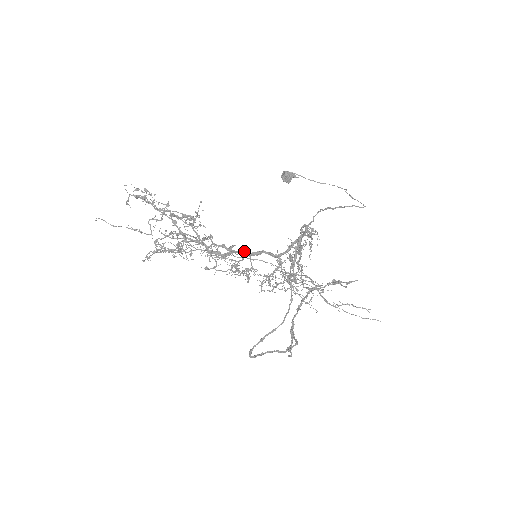
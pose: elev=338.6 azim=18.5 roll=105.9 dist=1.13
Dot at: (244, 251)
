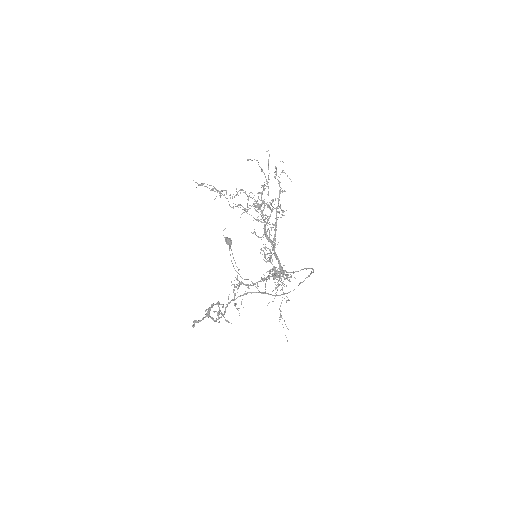
Dot at: occluded
